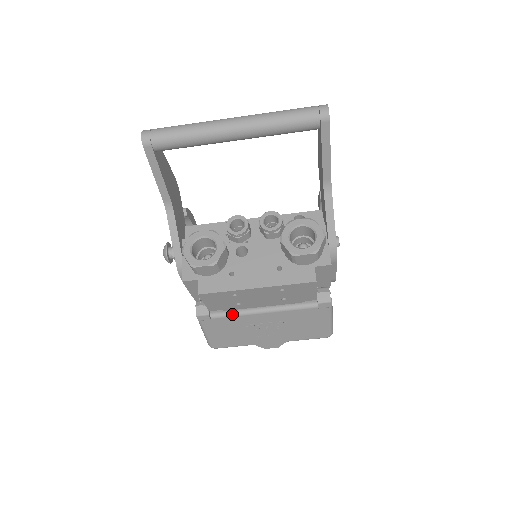
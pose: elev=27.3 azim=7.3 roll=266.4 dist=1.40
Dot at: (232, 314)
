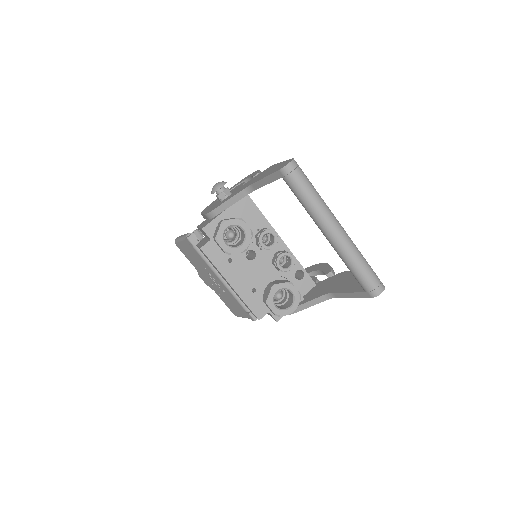
Dot at: (205, 259)
